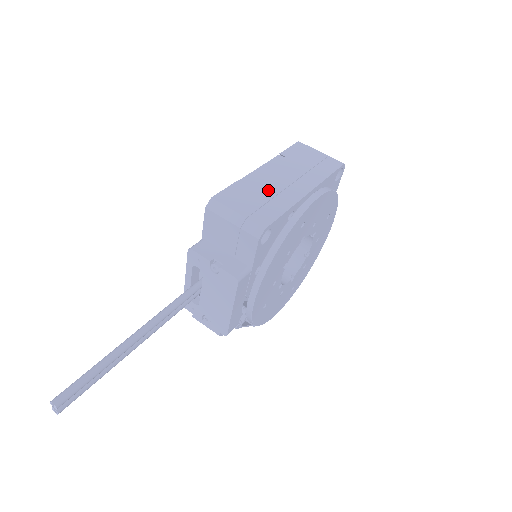
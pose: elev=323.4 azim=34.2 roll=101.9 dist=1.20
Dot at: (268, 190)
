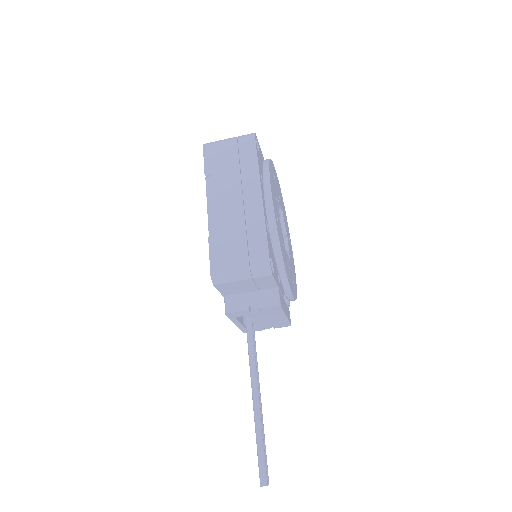
Dot at: (236, 225)
